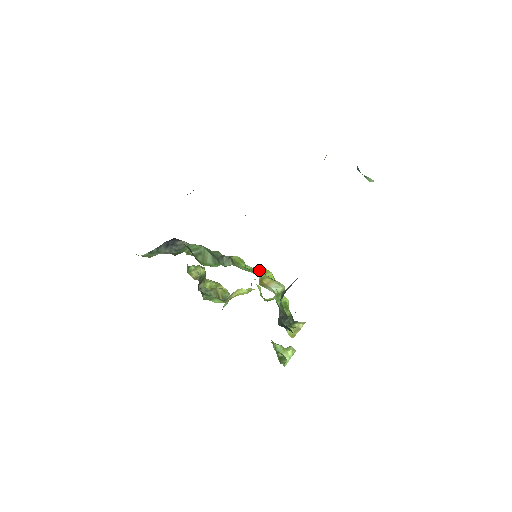
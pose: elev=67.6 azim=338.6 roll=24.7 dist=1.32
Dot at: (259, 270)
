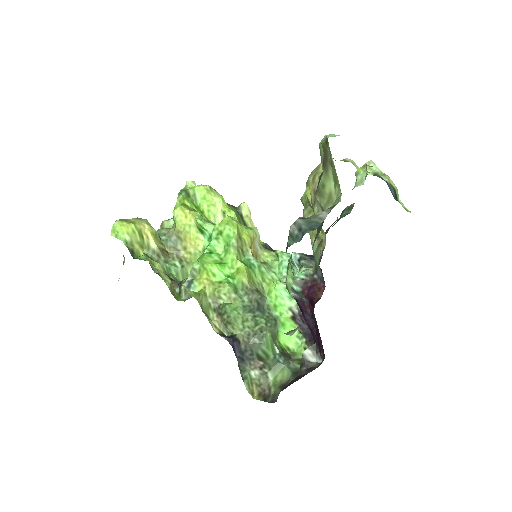
Dot at: (239, 242)
